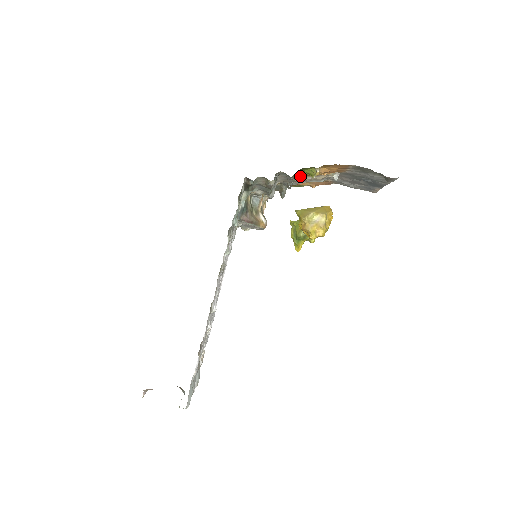
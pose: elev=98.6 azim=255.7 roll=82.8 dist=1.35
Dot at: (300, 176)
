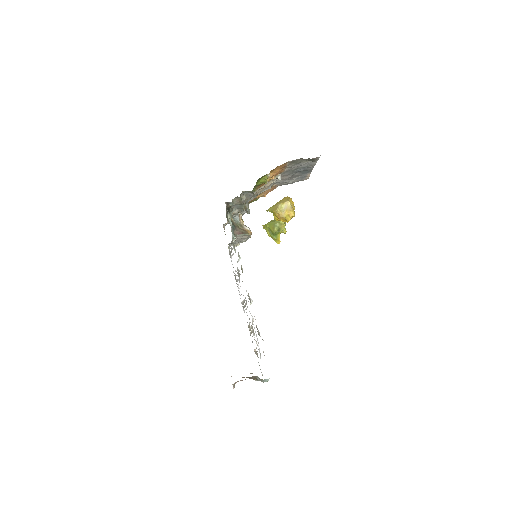
Dot at: (257, 188)
